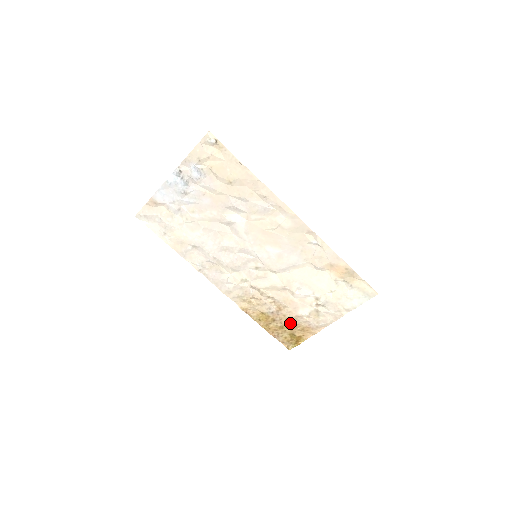
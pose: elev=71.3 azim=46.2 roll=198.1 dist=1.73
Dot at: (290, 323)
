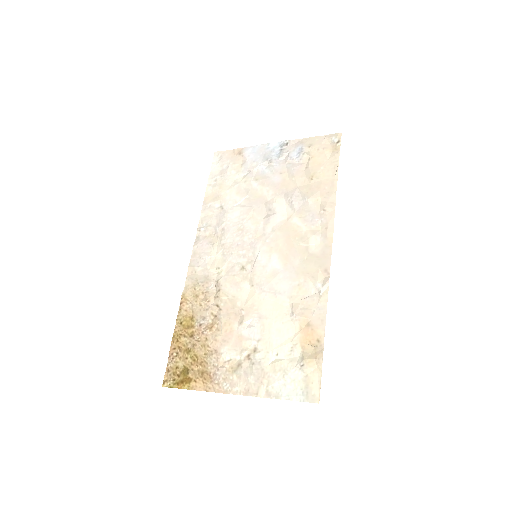
Dot at: (201, 354)
